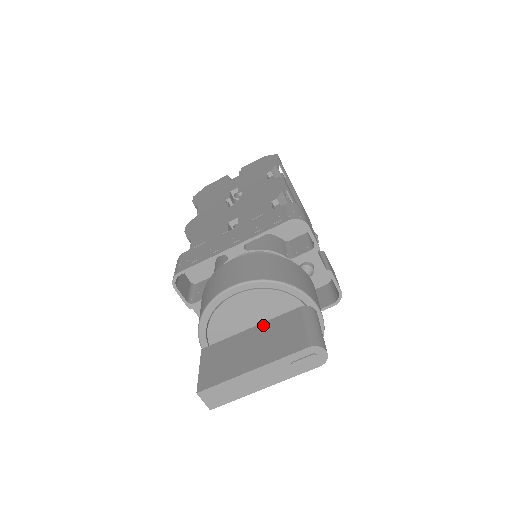
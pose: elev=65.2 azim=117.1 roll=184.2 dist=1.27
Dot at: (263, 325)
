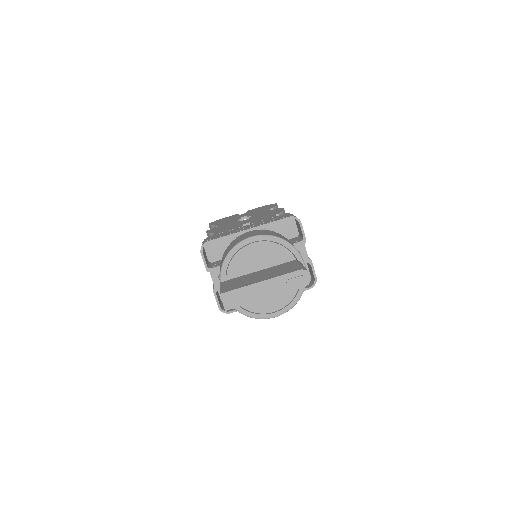
Dot at: (267, 269)
